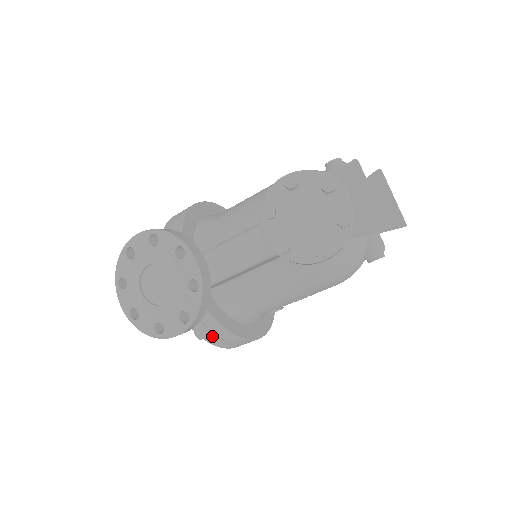
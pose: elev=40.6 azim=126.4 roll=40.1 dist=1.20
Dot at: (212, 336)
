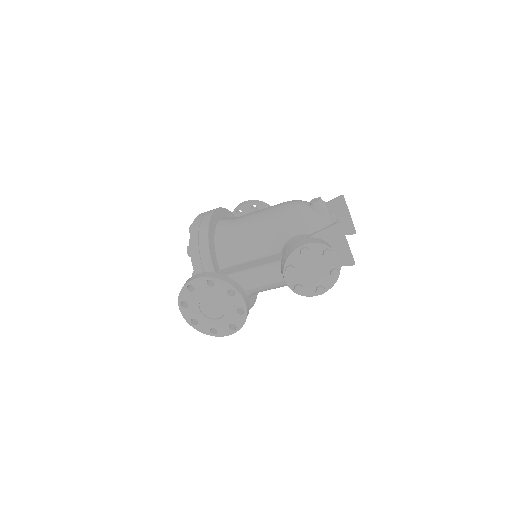
Dot at: occluded
